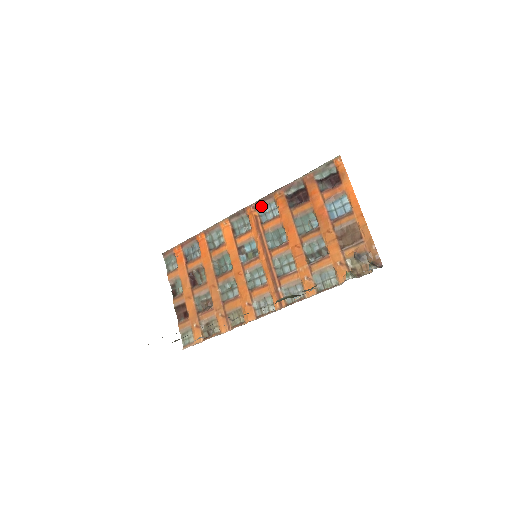
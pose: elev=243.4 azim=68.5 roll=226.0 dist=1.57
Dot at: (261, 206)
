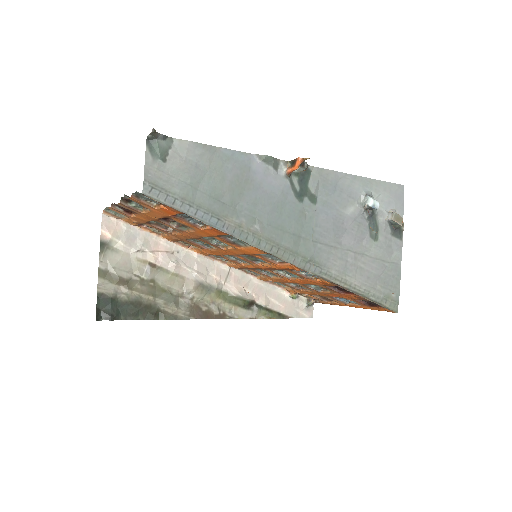
Dot at: occluded
